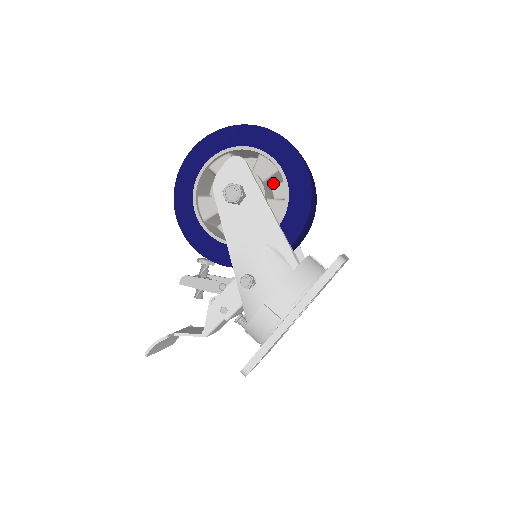
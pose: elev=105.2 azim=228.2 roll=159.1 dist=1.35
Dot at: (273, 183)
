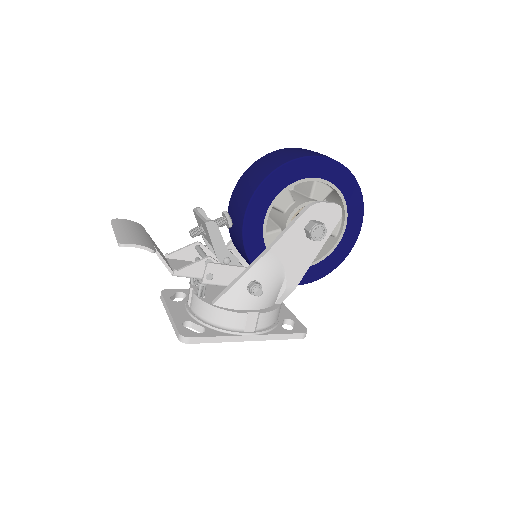
Dot at: occluded
